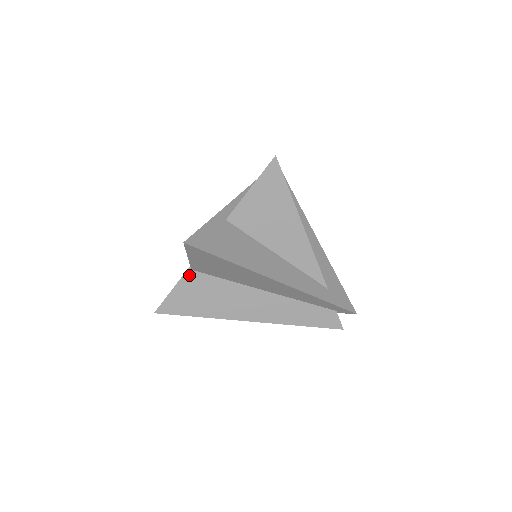
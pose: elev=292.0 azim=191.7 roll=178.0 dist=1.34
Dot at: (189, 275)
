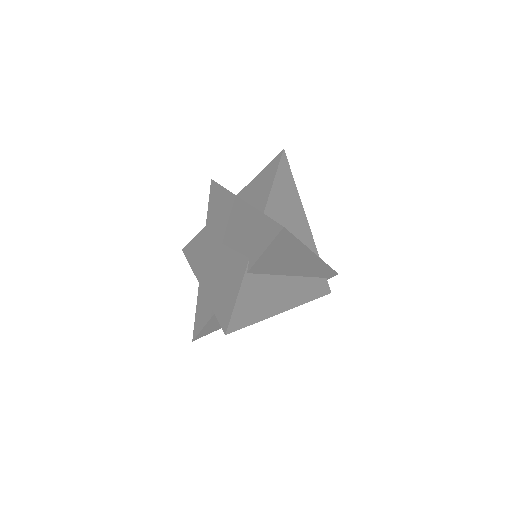
Dot at: (246, 280)
